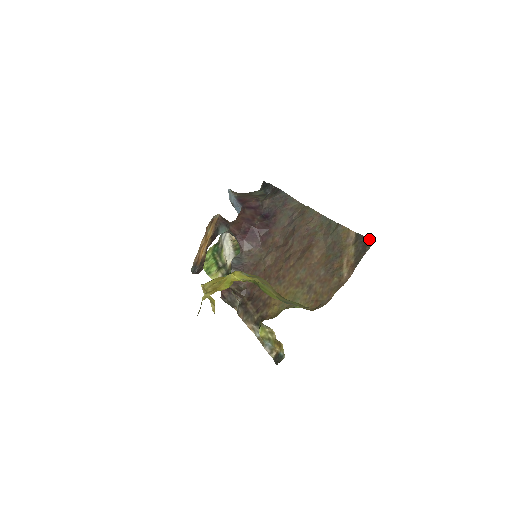
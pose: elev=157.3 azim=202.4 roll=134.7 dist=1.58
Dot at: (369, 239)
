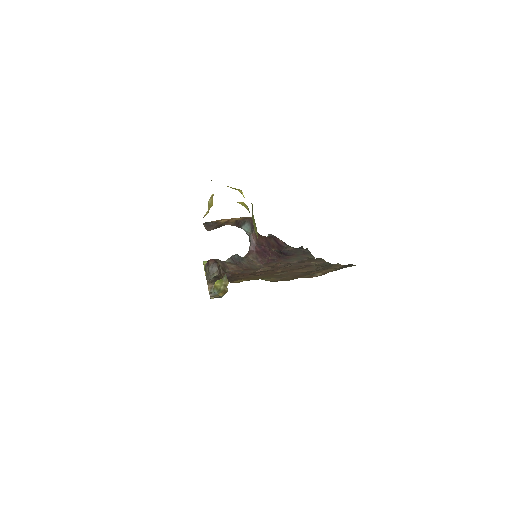
Dot at: occluded
